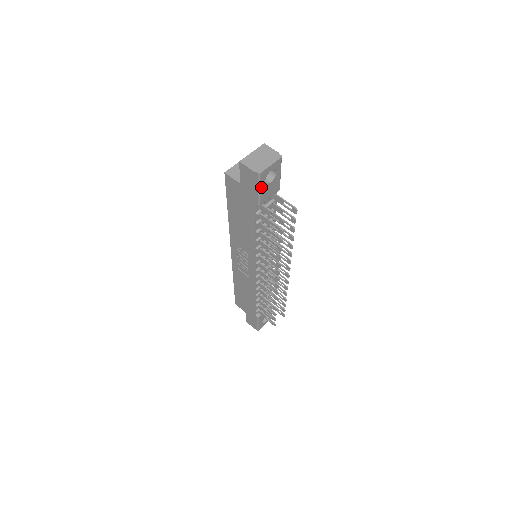
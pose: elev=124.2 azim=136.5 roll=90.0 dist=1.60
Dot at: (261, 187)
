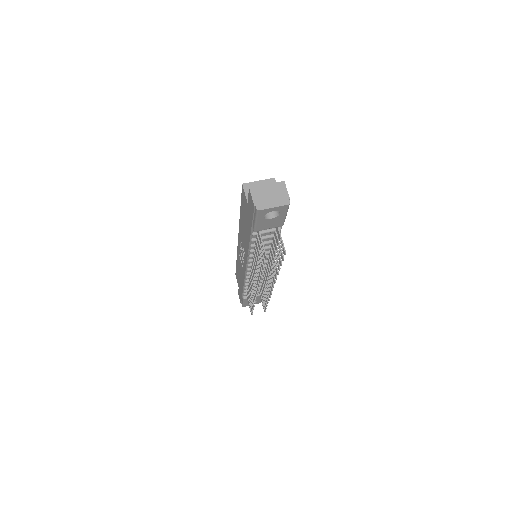
Dot at: (258, 219)
